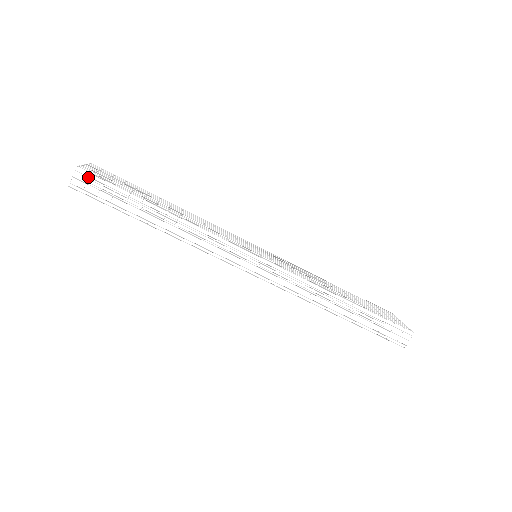
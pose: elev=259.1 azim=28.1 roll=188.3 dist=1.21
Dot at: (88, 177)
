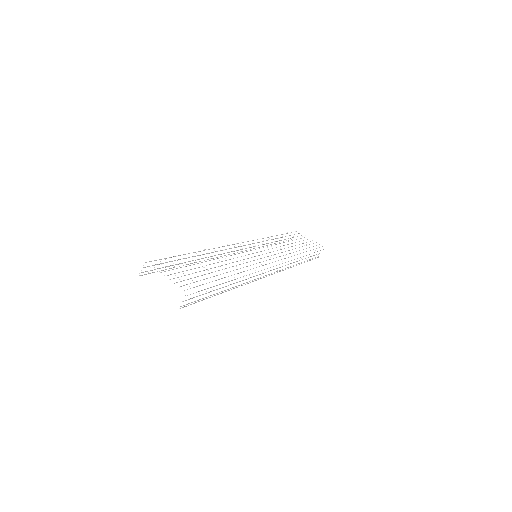
Dot at: (192, 294)
